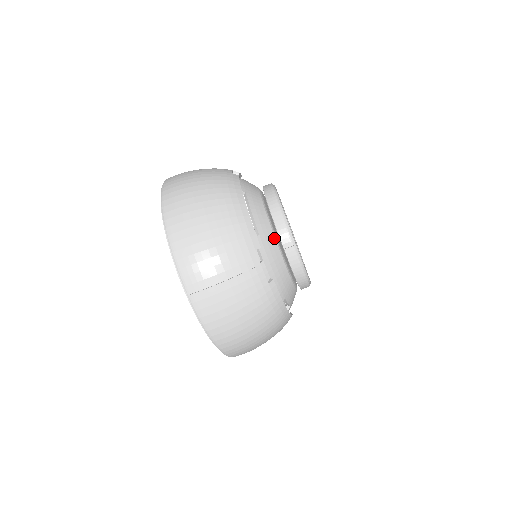
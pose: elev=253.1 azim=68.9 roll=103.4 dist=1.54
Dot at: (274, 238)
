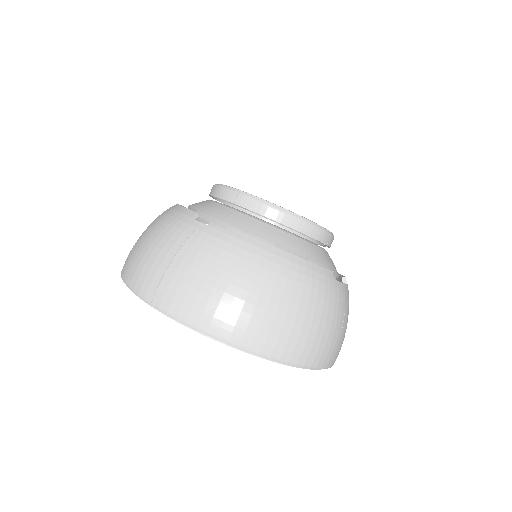
Dot at: (220, 205)
